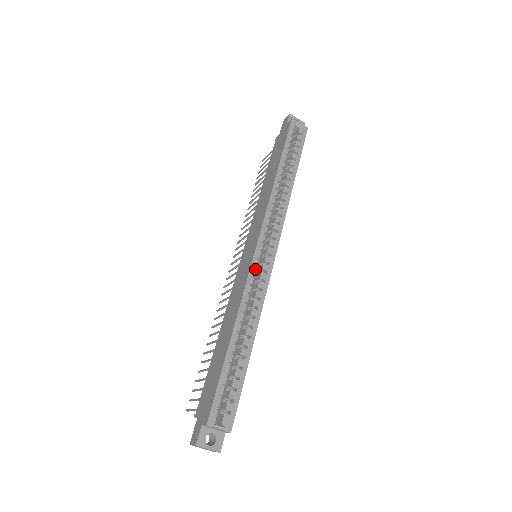
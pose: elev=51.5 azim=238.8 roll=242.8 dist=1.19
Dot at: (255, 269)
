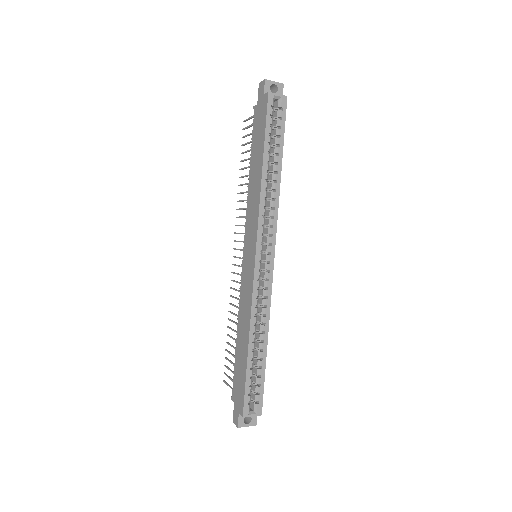
Dot at: (258, 281)
